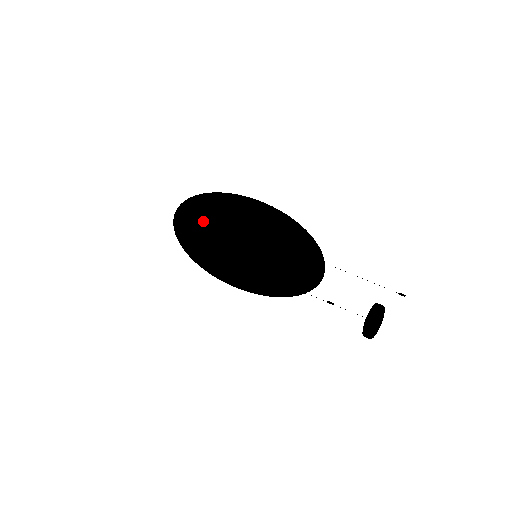
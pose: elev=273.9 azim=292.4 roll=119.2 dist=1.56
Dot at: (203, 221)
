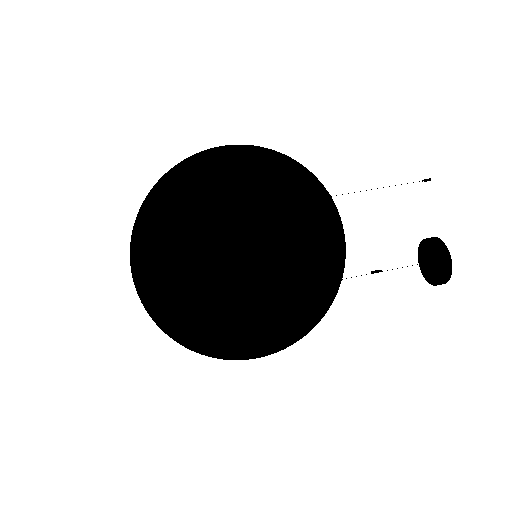
Dot at: (170, 241)
